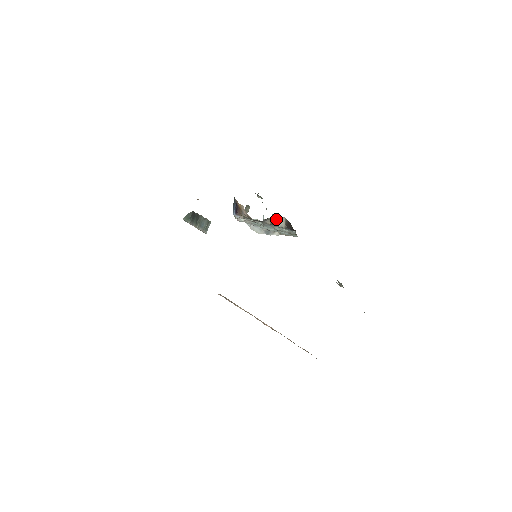
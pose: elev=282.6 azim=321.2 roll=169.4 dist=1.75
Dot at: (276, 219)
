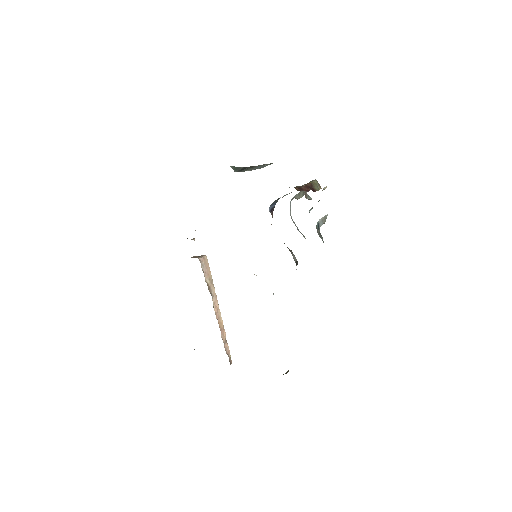
Dot at: (292, 252)
